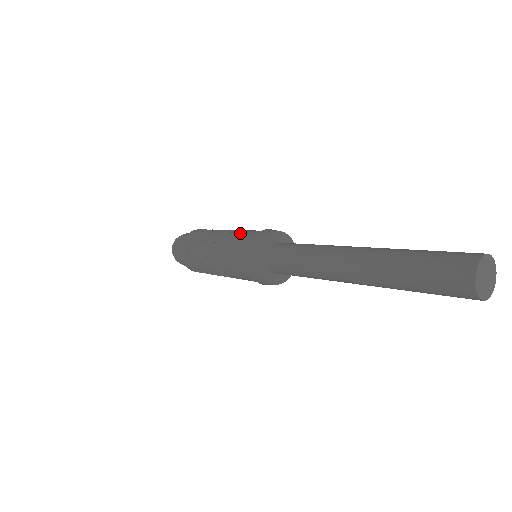
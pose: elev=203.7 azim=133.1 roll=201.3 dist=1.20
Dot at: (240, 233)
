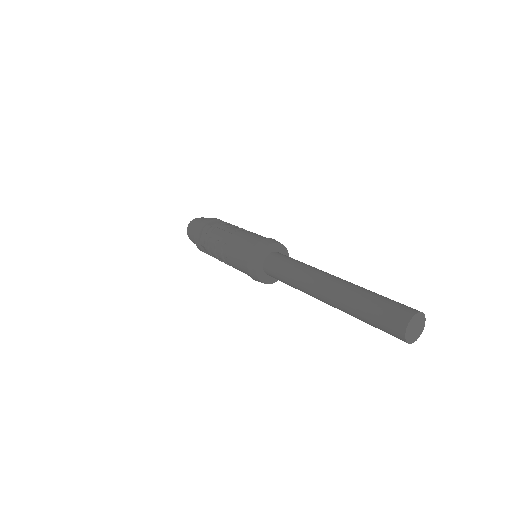
Dot at: (252, 233)
